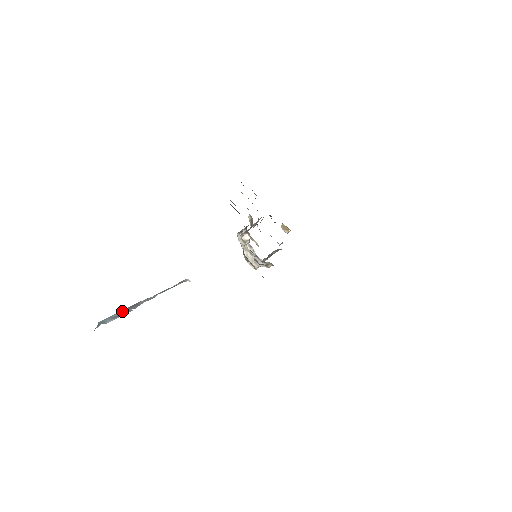
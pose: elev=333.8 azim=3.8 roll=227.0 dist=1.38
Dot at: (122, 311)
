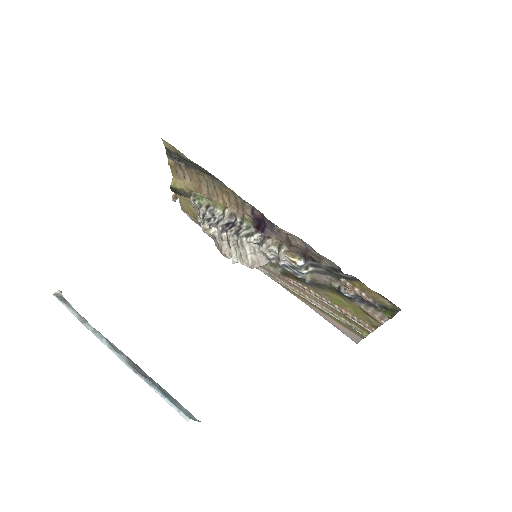
Dot at: (158, 386)
